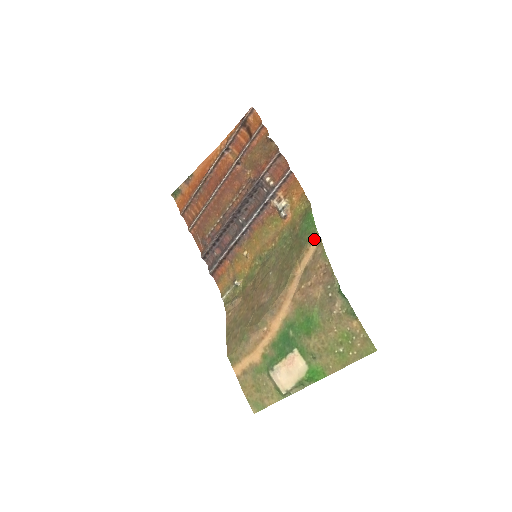
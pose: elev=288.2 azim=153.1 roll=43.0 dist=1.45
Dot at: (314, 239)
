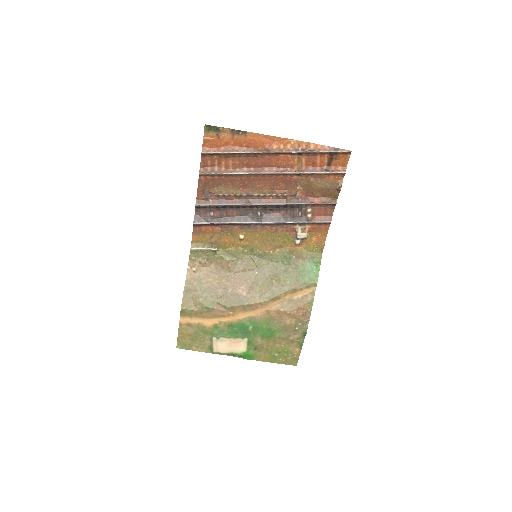
Dot at: (311, 287)
